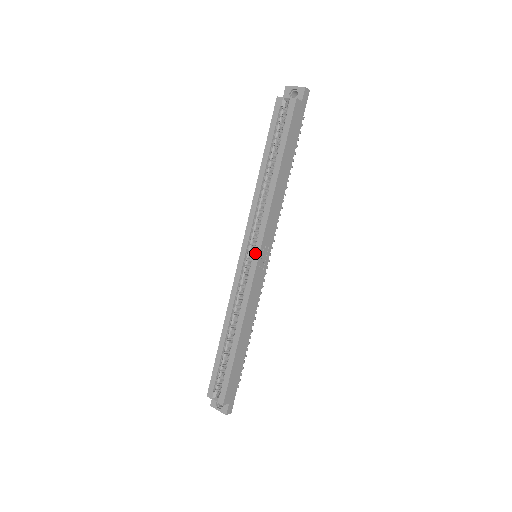
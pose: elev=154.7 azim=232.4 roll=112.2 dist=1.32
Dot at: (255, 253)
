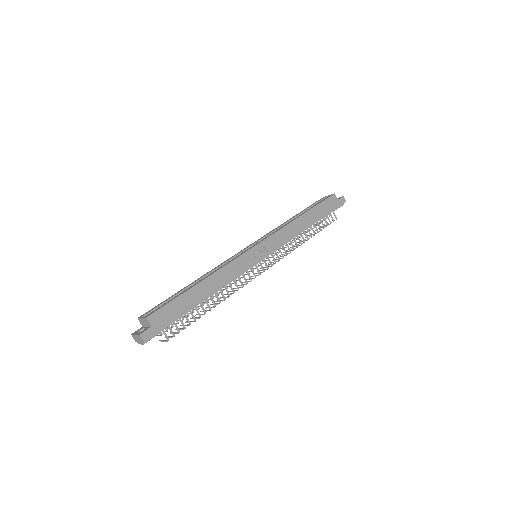
Dot at: (257, 243)
